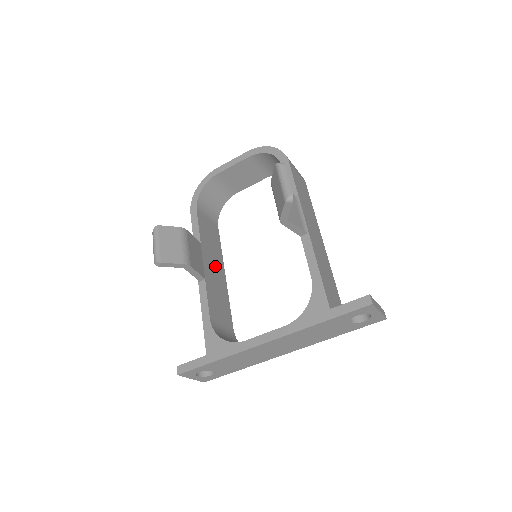
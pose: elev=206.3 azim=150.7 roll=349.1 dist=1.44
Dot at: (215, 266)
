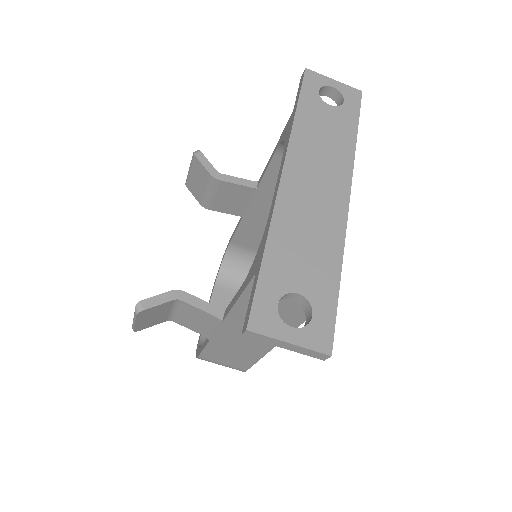
Dot at: occluded
